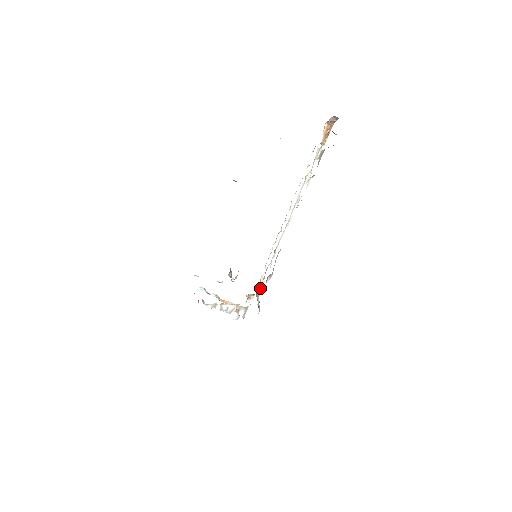
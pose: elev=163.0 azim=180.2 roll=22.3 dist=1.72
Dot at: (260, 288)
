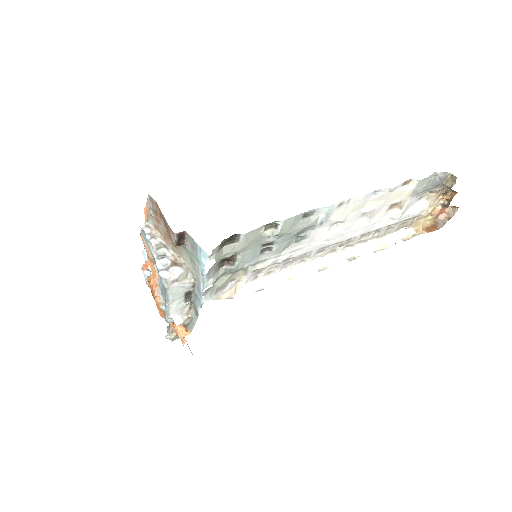
Dot at: (234, 263)
